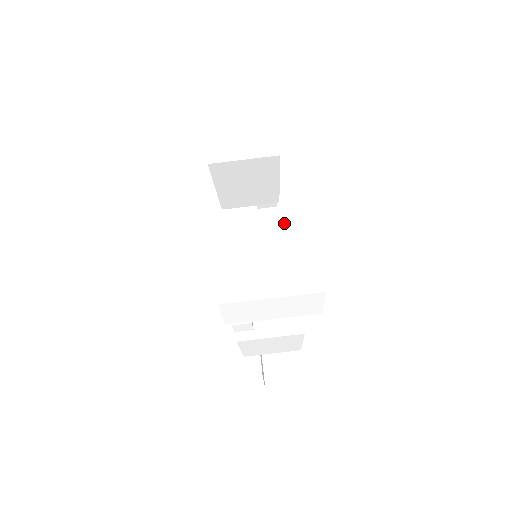
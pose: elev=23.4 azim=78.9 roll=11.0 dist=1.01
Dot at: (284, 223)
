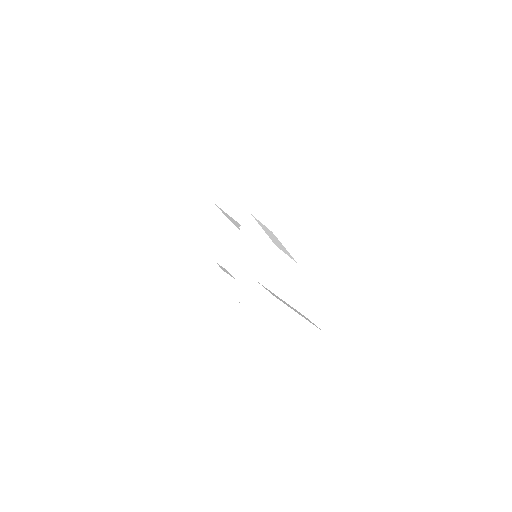
Dot at: (304, 335)
